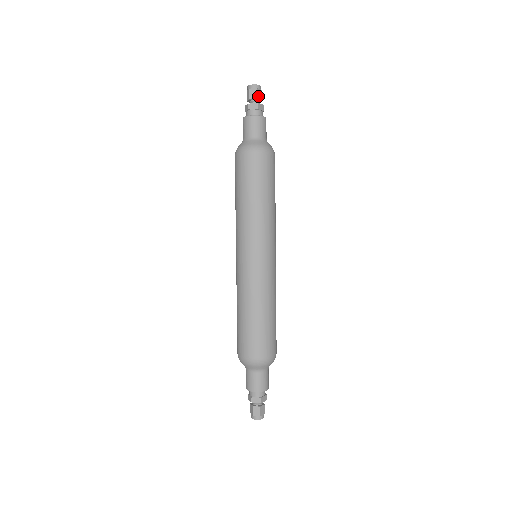
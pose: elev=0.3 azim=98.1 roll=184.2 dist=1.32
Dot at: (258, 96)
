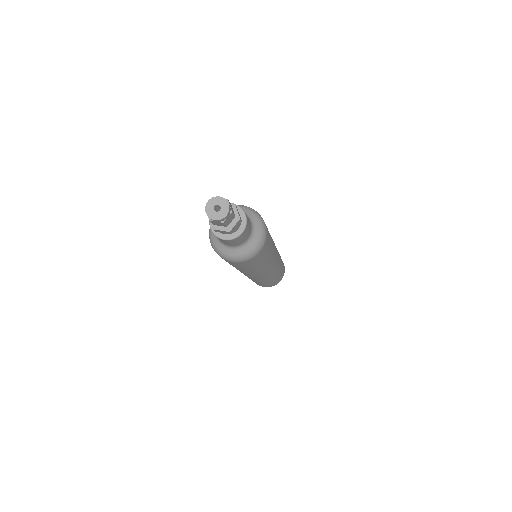
Dot at: (227, 223)
